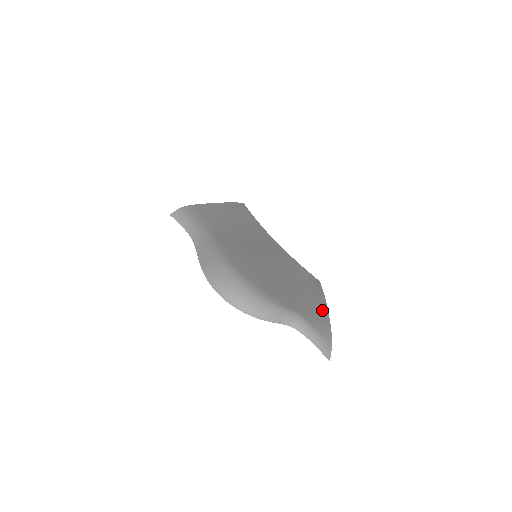
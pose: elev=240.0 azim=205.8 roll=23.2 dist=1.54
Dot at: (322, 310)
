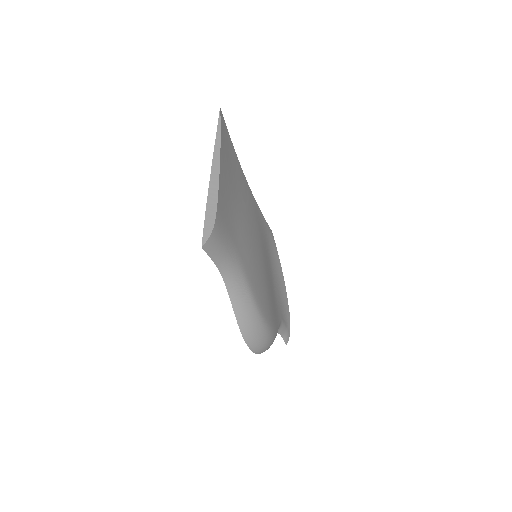
Dot at: (284, 292)
